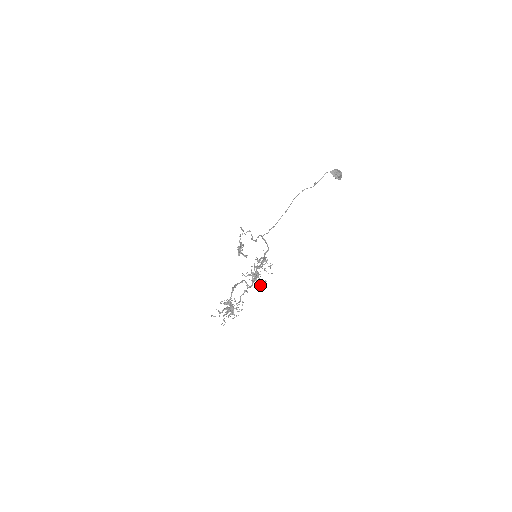
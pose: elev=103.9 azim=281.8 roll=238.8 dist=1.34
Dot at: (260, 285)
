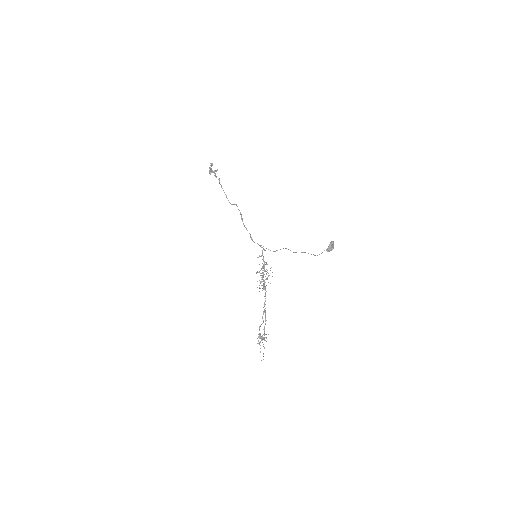
Dot at: occluded
